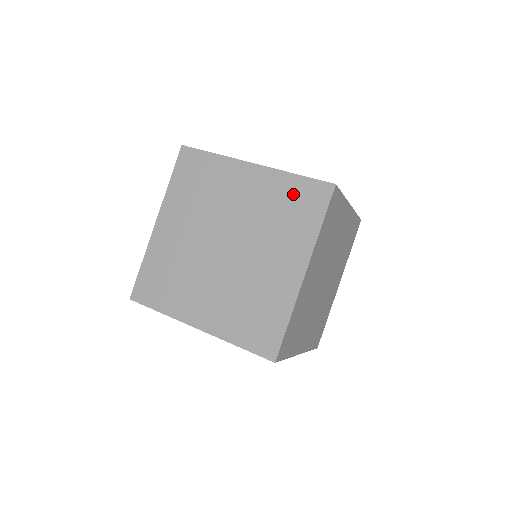
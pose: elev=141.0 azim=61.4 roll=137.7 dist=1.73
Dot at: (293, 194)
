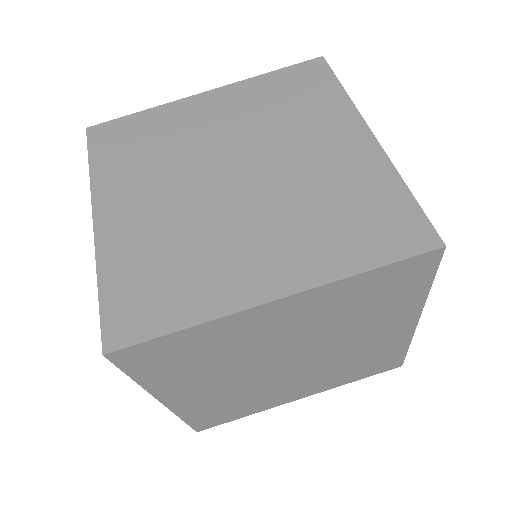
Dot at: occluded
